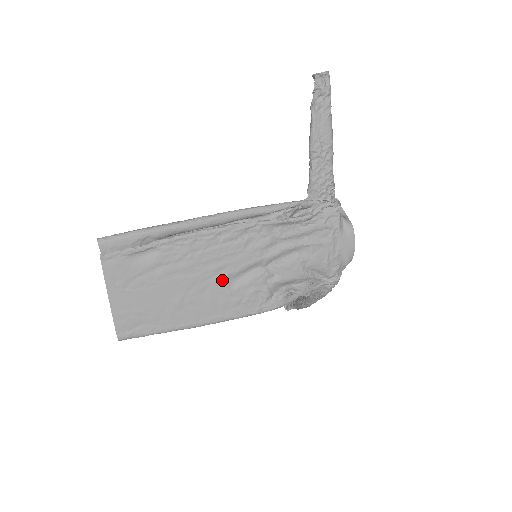
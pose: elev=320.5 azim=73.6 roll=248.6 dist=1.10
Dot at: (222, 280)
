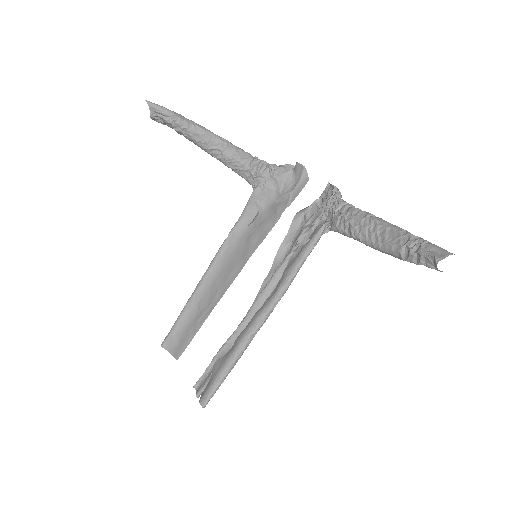
Dot at: occluded
